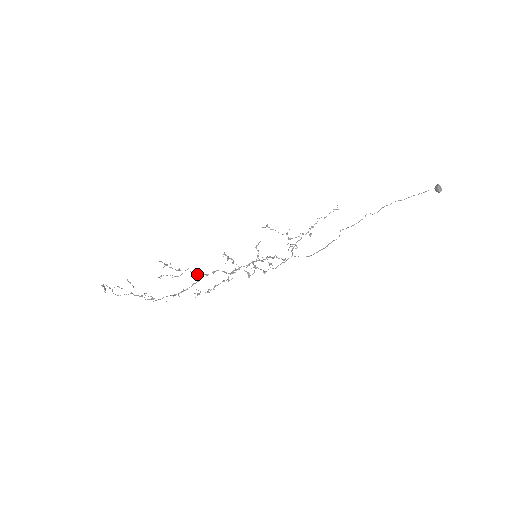
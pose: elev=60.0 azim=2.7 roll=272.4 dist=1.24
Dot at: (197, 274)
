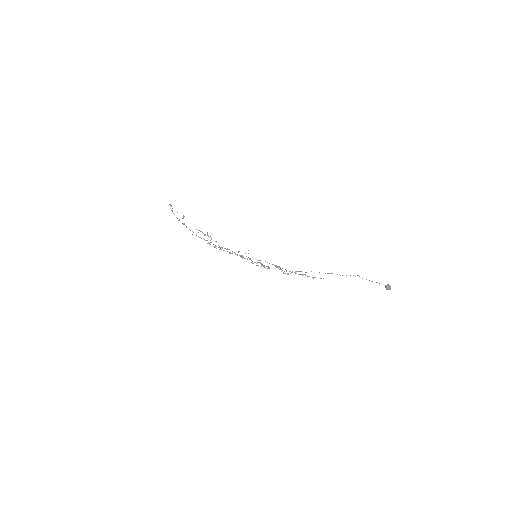
Dot at: (218, 245)
